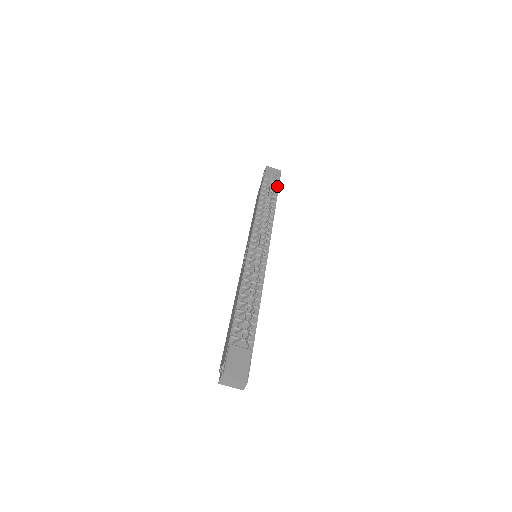
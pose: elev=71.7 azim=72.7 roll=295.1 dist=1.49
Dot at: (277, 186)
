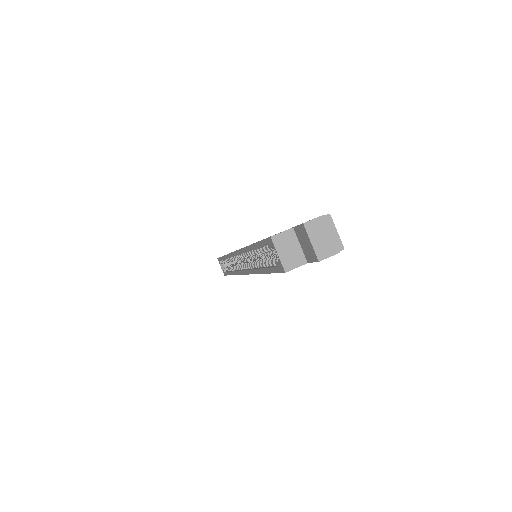
Dot at: occluded
